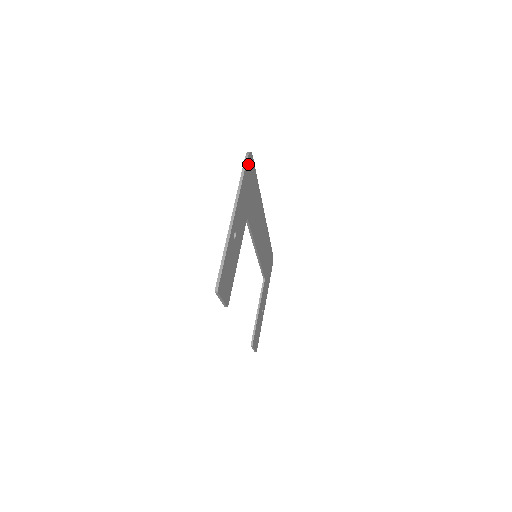
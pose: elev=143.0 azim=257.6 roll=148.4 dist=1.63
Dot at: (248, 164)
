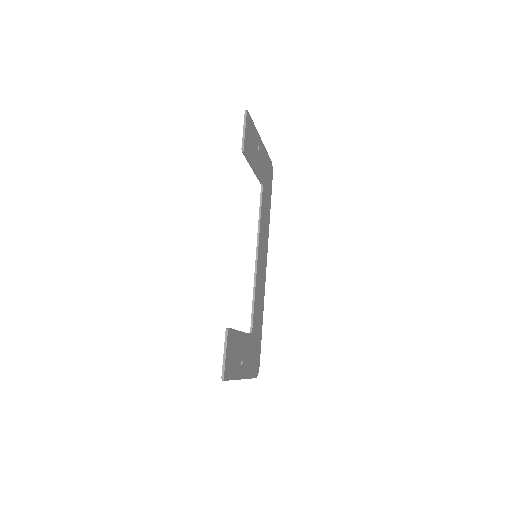
Dot at: (270, 166)
